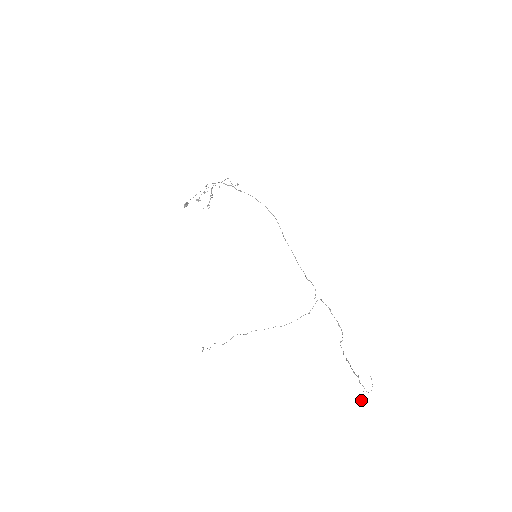
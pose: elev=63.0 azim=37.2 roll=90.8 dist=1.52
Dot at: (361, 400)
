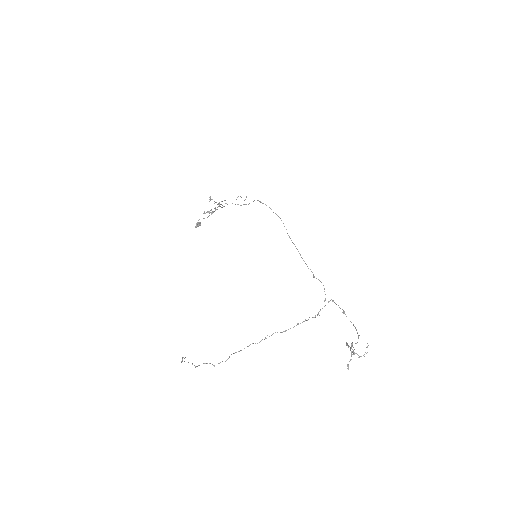
Dot at: occluded
